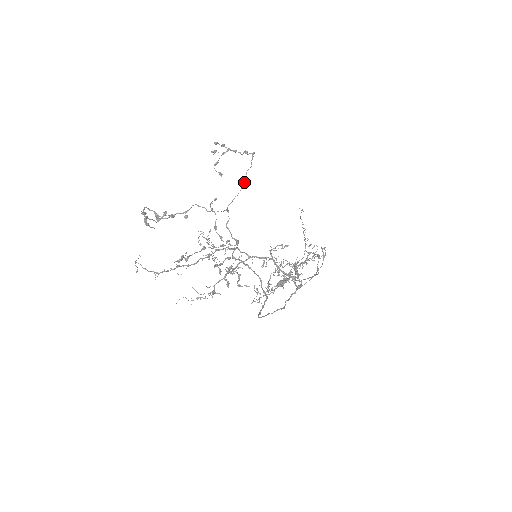
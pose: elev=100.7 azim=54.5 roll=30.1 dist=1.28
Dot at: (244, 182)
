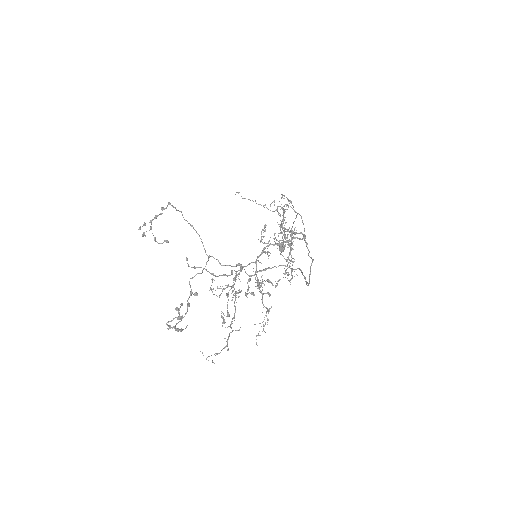
Dot at: (193, 227)
